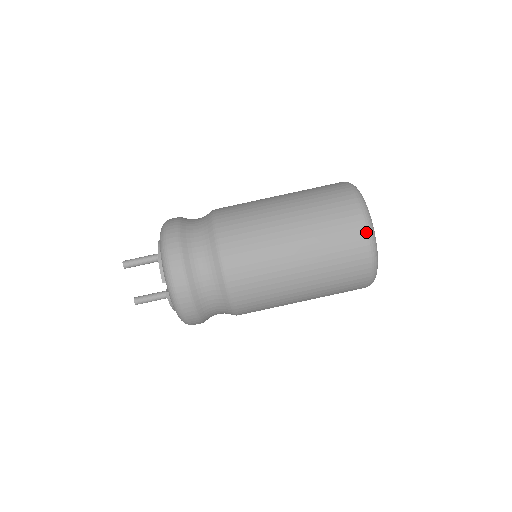
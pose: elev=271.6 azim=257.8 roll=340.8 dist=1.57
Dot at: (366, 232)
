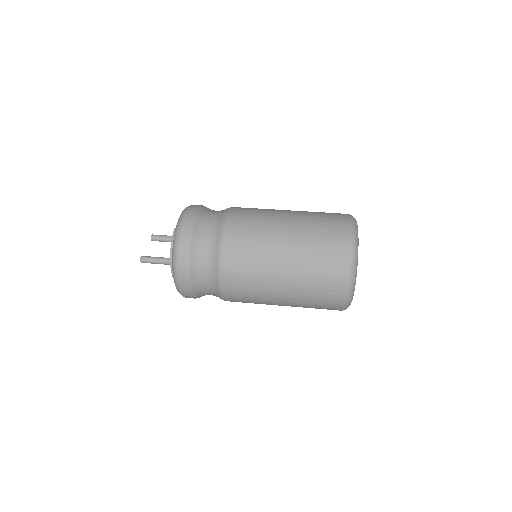
Dot at: (349, 216)
